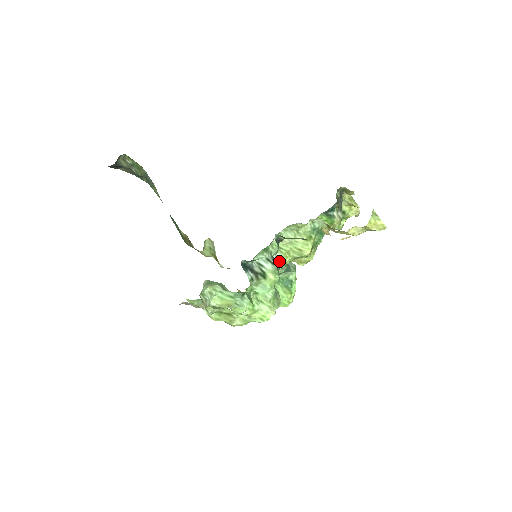
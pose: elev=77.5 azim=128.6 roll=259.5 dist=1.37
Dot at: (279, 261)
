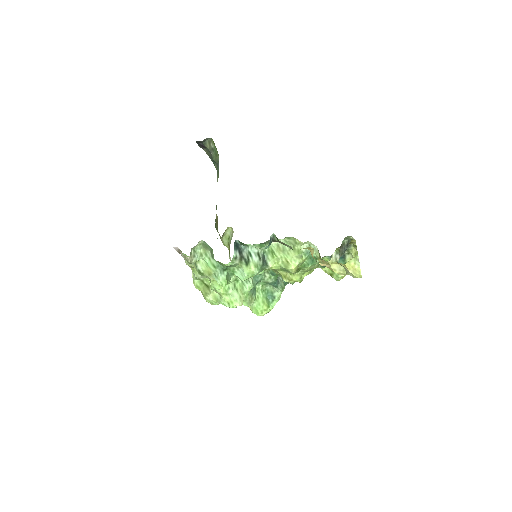
Dot at: (267, 262)
